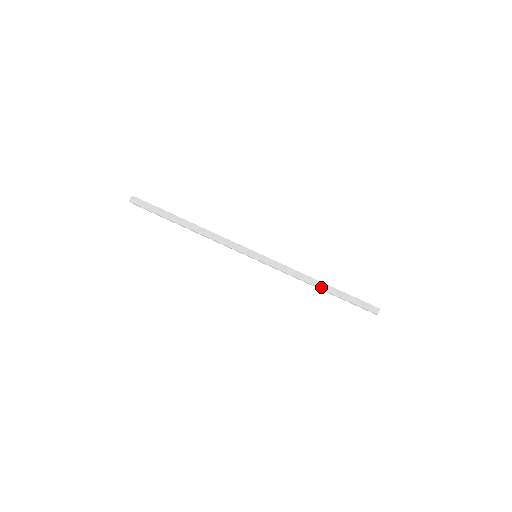
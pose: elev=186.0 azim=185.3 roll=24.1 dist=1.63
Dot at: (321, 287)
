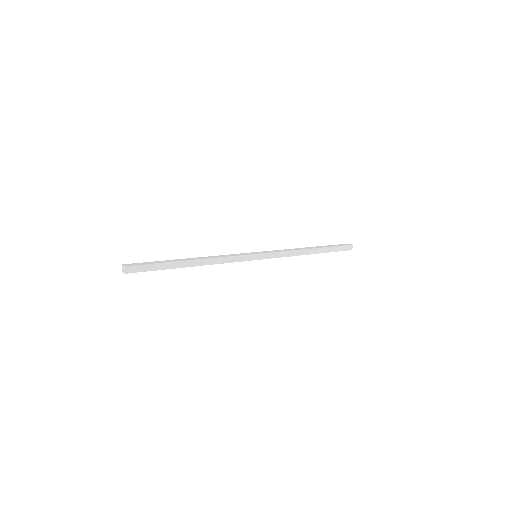
Dot at: (311, 253)
